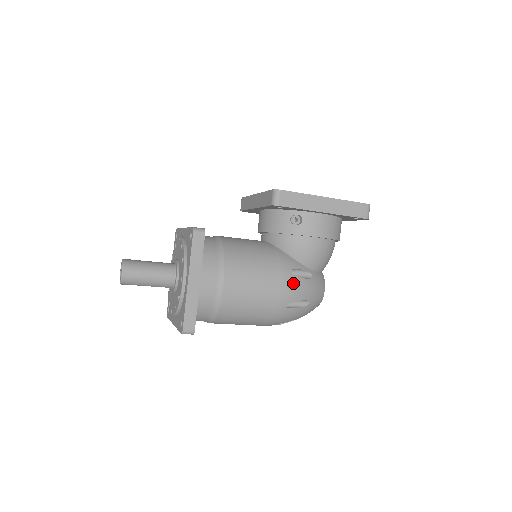
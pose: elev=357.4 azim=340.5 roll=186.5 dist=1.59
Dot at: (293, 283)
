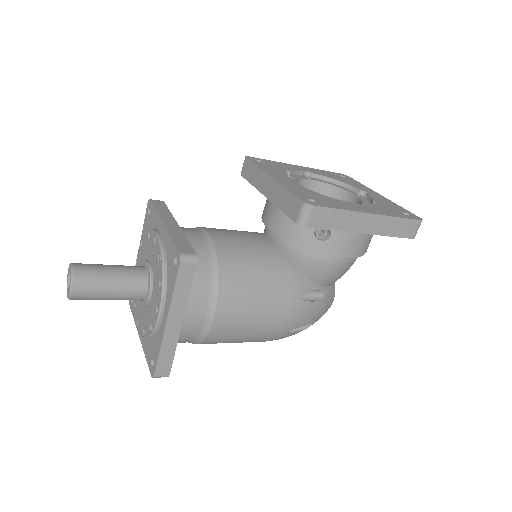
Dot at: (301, 310)
